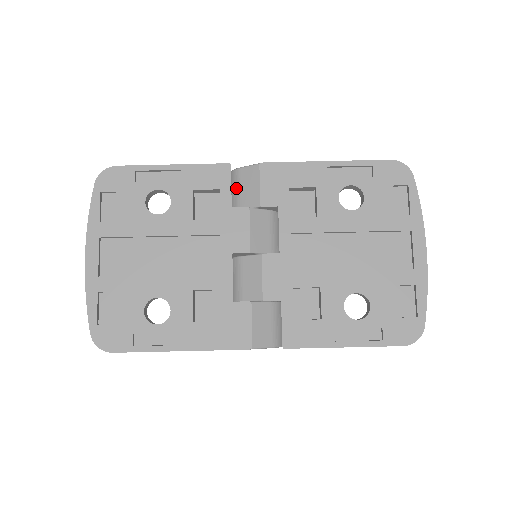
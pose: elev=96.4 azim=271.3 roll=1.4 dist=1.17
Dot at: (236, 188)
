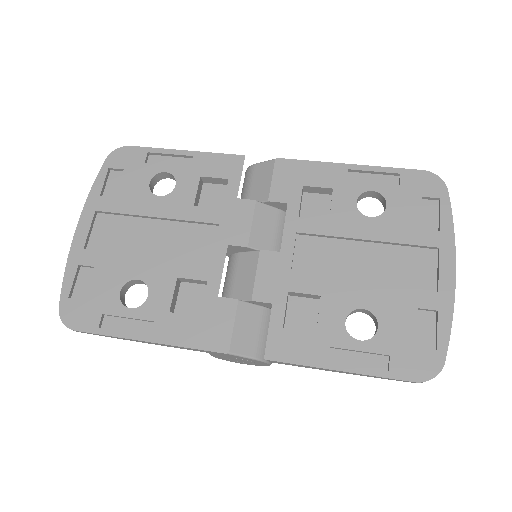
Dot at: (248, 183)
